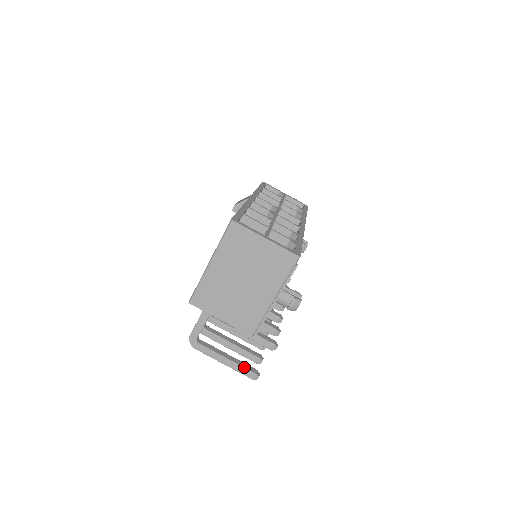
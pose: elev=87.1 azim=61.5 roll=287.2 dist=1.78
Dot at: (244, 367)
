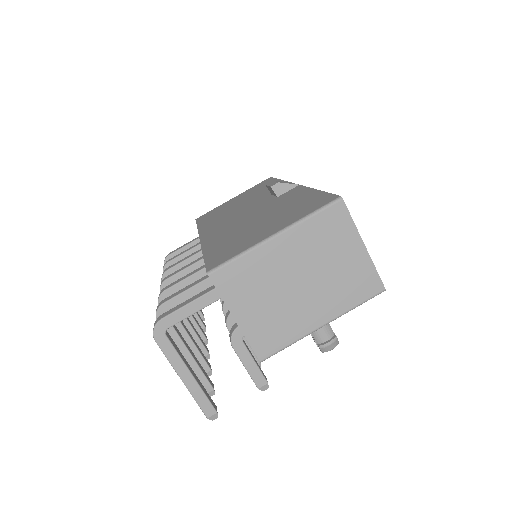
Dot at: (207, 396)
